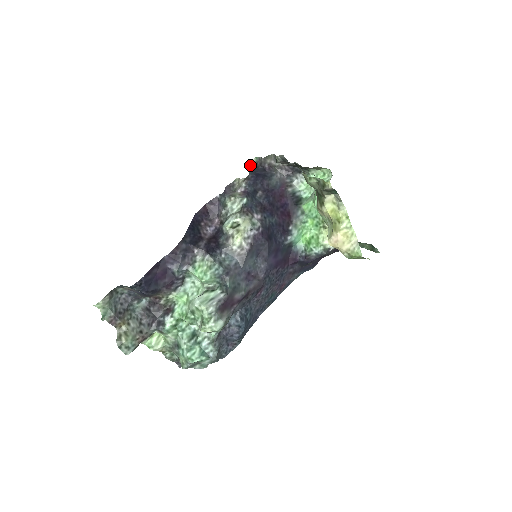
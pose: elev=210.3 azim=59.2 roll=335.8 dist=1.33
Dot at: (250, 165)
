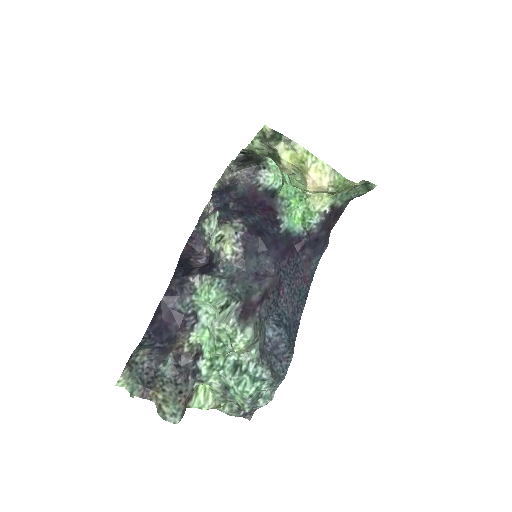
Dot at: (213, 192)
